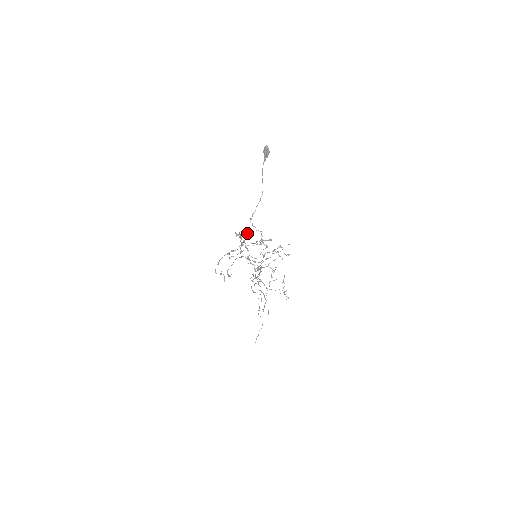
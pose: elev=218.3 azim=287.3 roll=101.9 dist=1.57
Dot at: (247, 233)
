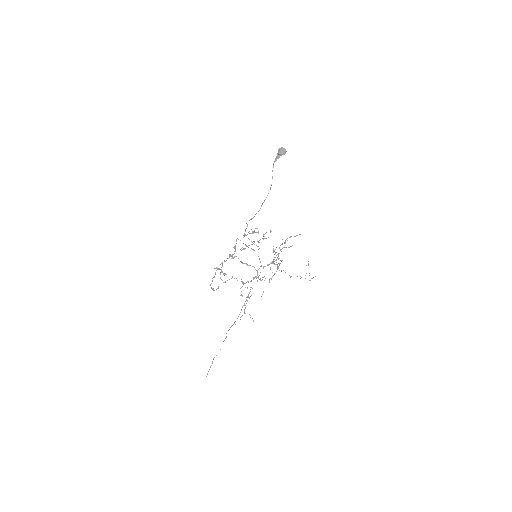
Dot at: (249, 233)
